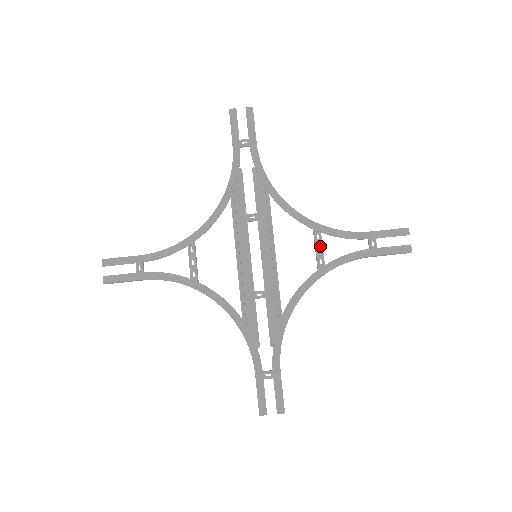
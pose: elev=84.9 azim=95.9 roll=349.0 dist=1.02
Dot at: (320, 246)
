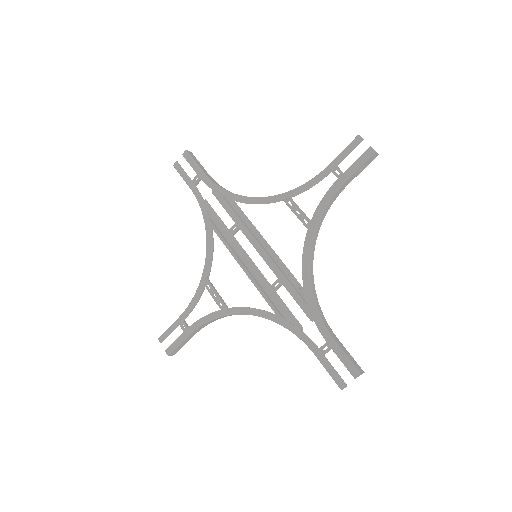
Dot at: (297, 209)
